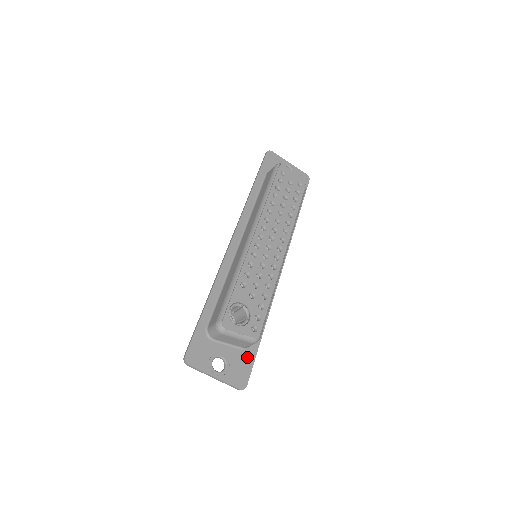
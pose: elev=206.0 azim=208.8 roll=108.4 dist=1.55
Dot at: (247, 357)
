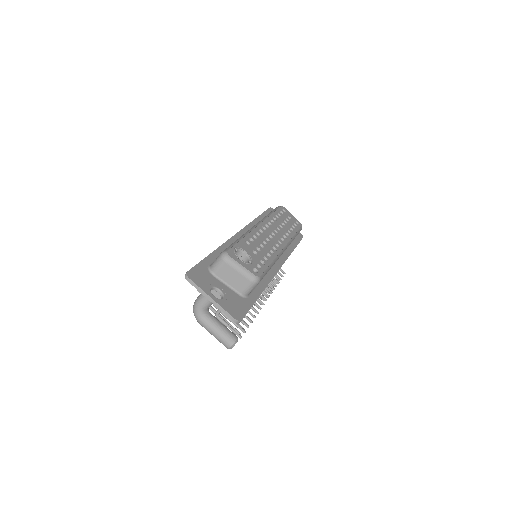
Dot at: (244, 302)
